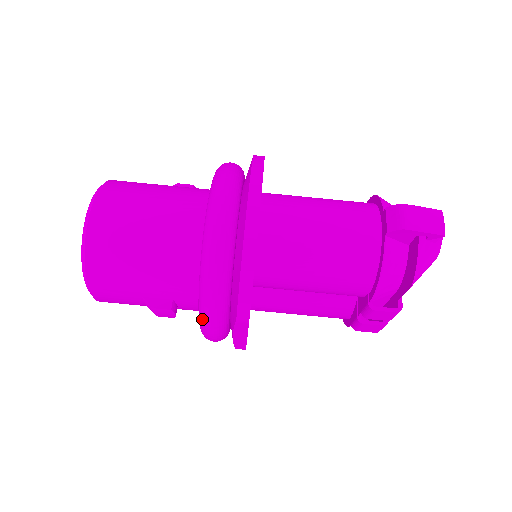
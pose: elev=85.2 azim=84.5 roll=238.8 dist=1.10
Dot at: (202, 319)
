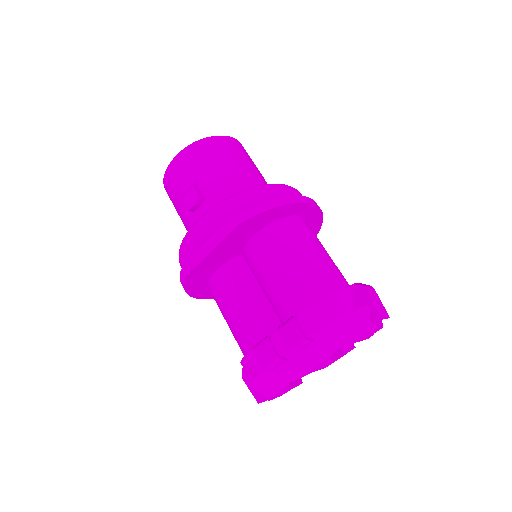
Dot at: (214, 207)
